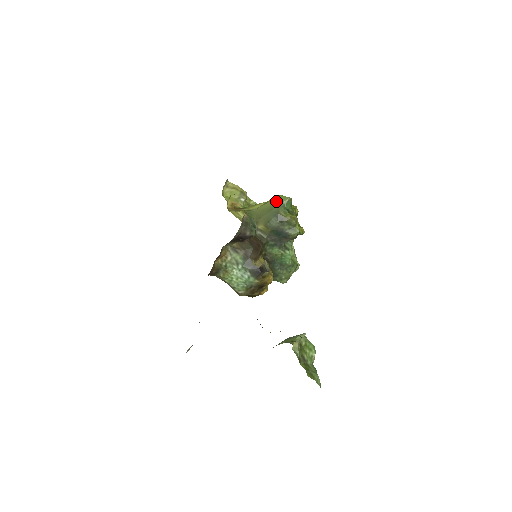
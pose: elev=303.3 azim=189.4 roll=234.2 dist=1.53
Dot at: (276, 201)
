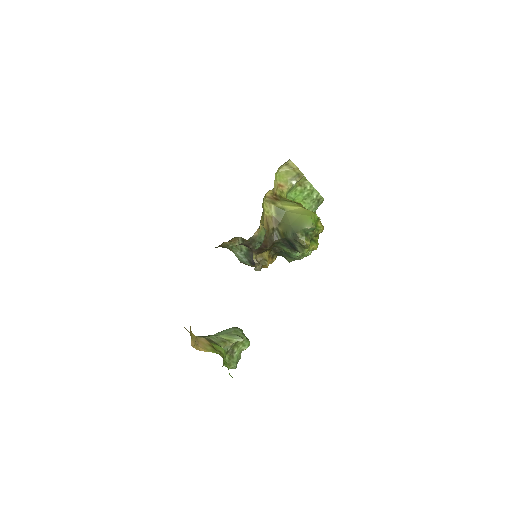
Dot at: (303, 220)
